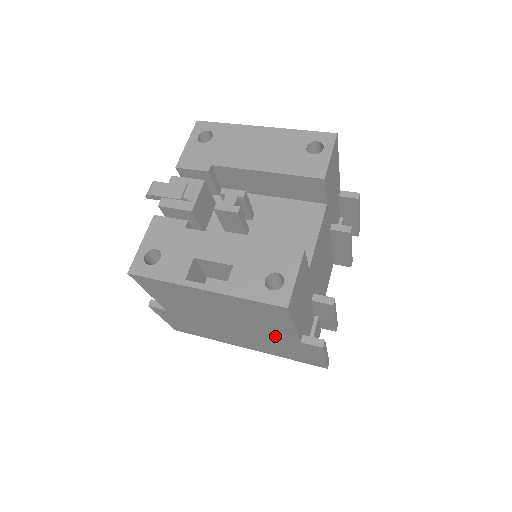
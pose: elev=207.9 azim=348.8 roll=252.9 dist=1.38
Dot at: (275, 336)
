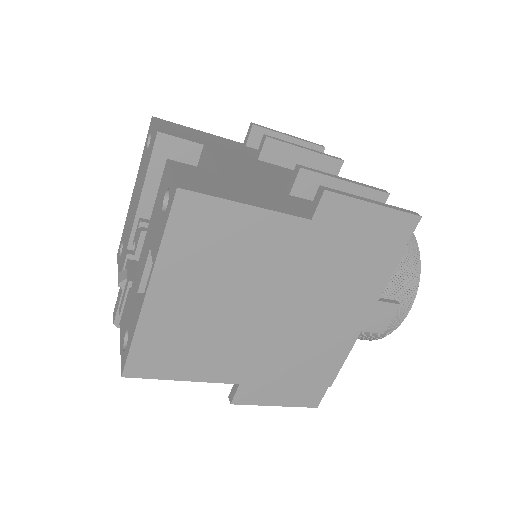
Dot at: (297, 253)
